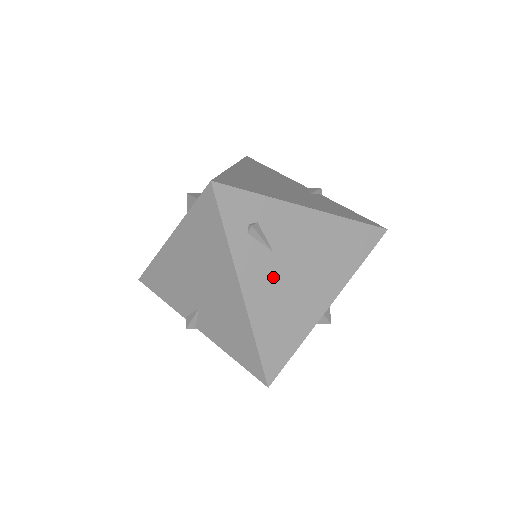
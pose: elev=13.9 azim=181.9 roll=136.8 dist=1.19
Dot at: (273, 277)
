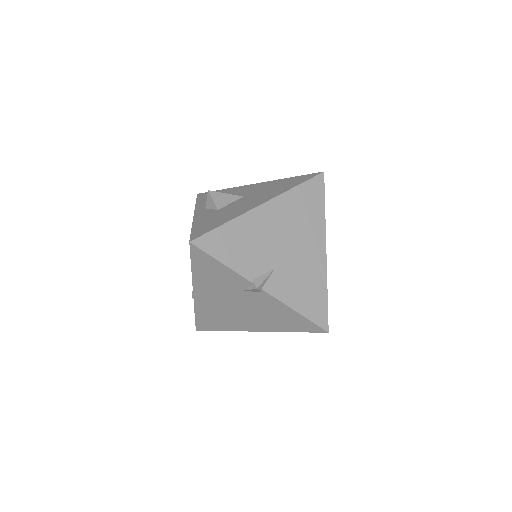
Dot at: occluded
